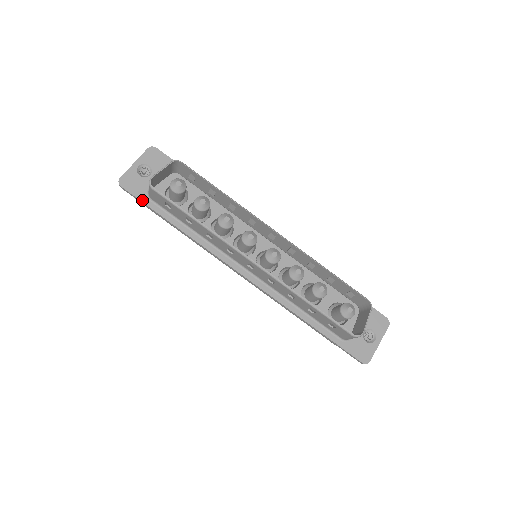
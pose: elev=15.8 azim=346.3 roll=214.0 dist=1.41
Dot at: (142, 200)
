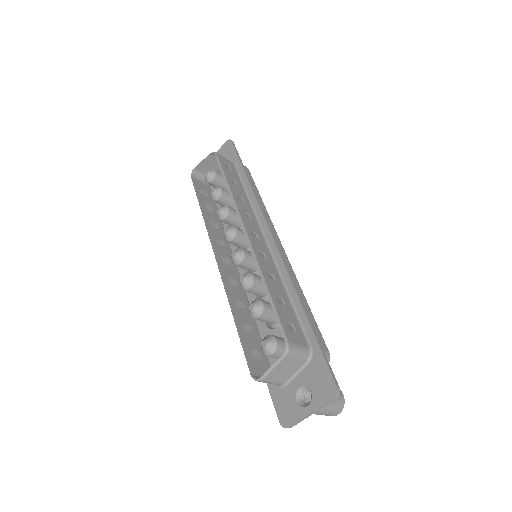
Dot at: occluded
